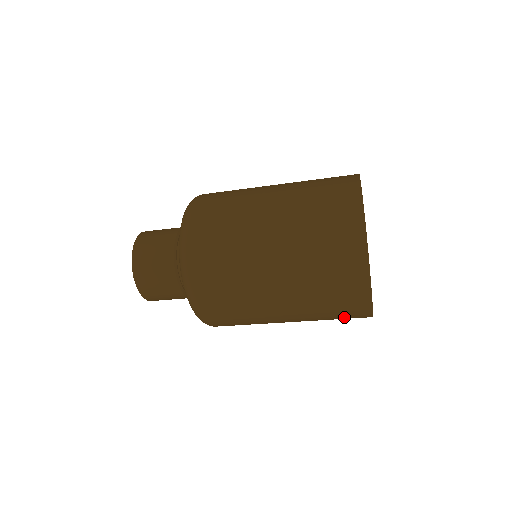
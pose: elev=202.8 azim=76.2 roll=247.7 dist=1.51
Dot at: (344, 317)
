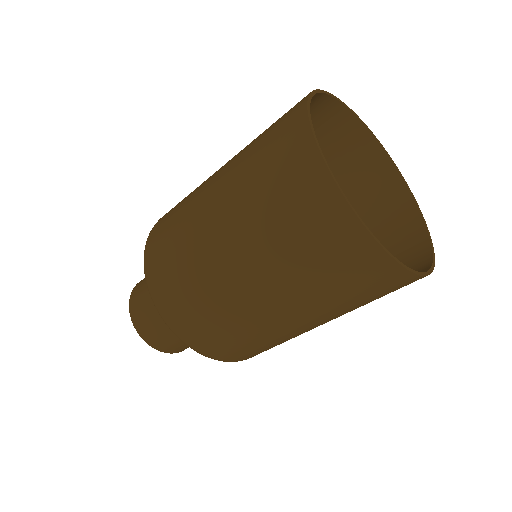
Dot at: occluded
